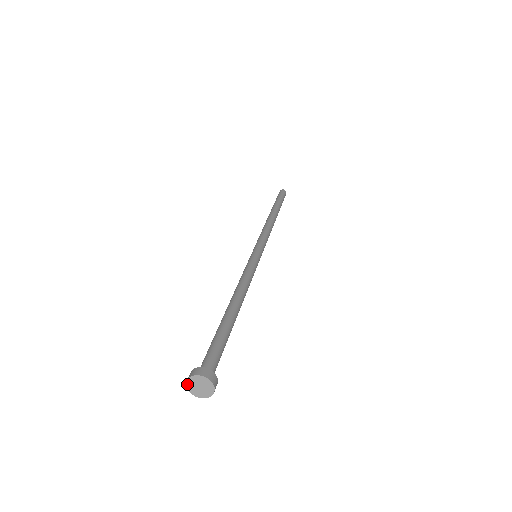
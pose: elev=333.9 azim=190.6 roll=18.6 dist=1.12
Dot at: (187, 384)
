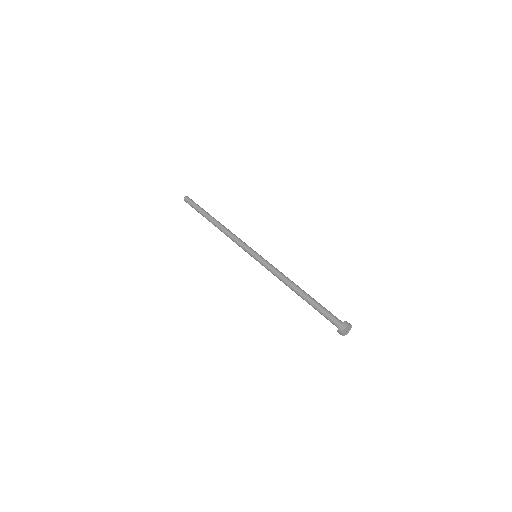
Dot at: (342, 335)
